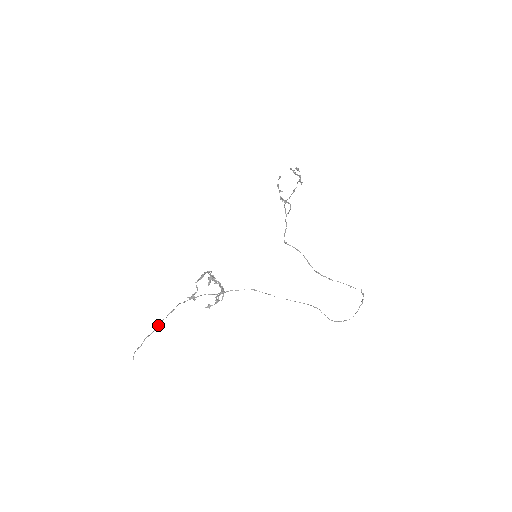
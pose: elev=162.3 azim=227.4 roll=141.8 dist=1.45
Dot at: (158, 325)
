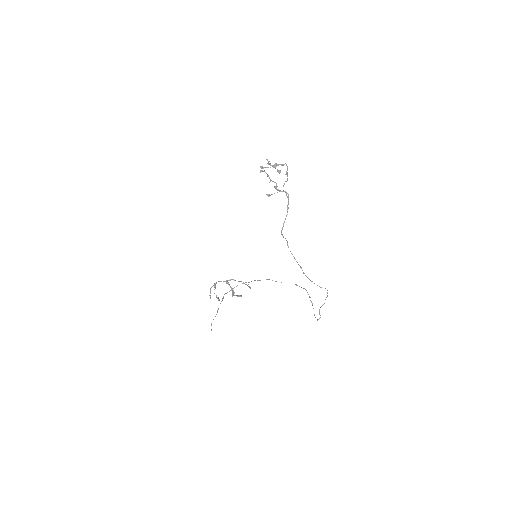
Dot at: (218, 309)
